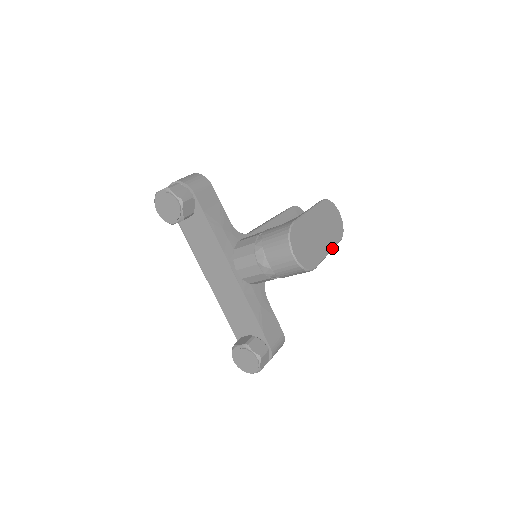
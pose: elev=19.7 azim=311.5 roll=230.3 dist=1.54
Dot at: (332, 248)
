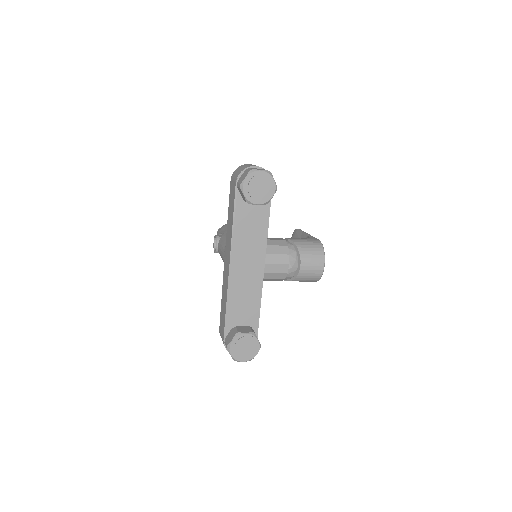
Dot at: occluded
